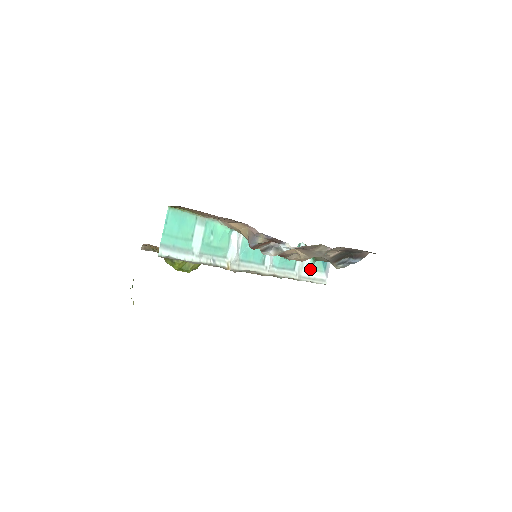
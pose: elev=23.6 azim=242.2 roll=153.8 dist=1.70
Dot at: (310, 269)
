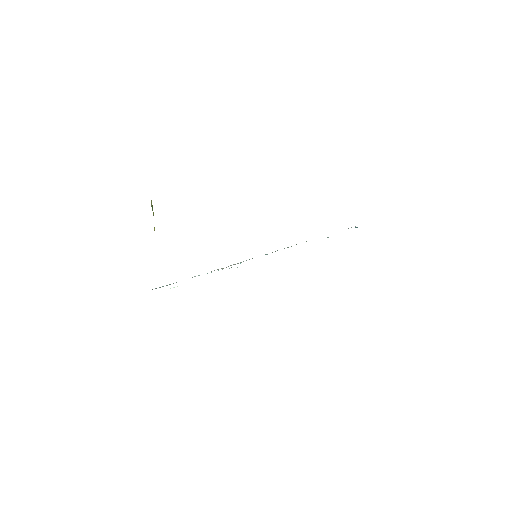
Dot at: occluded
